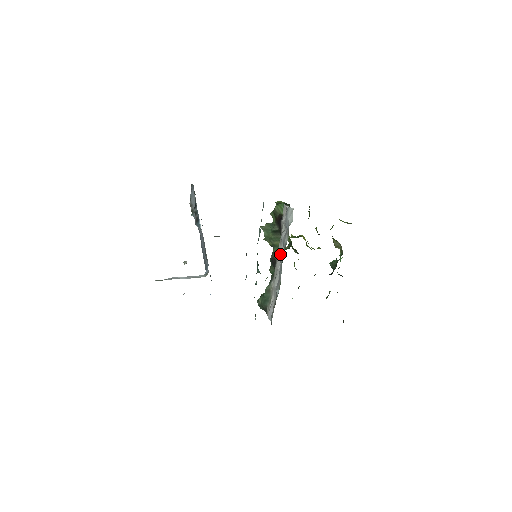
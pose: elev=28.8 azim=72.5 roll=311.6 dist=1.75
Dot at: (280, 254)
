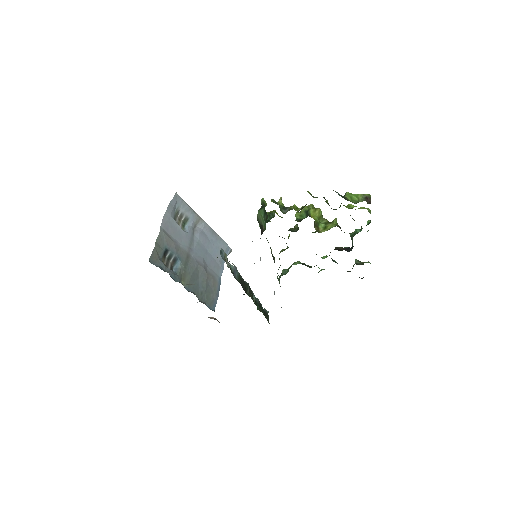
Dot at: occluded
